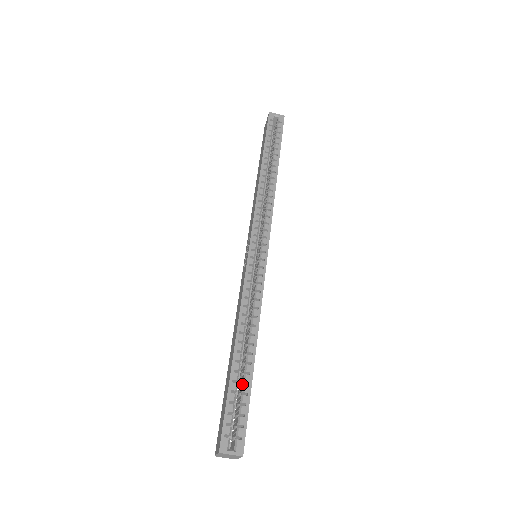
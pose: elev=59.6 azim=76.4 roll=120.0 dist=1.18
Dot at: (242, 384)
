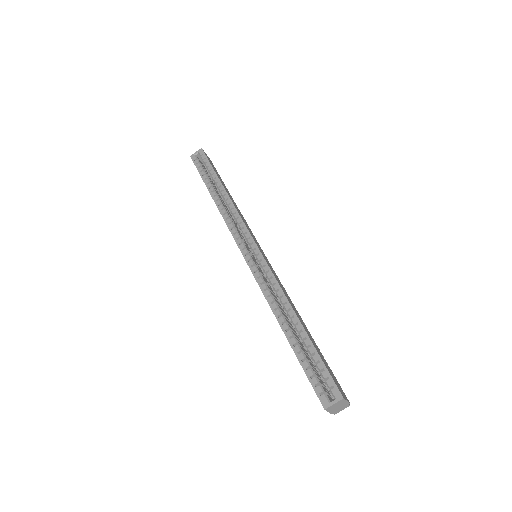
Dot at: (307, 350)
